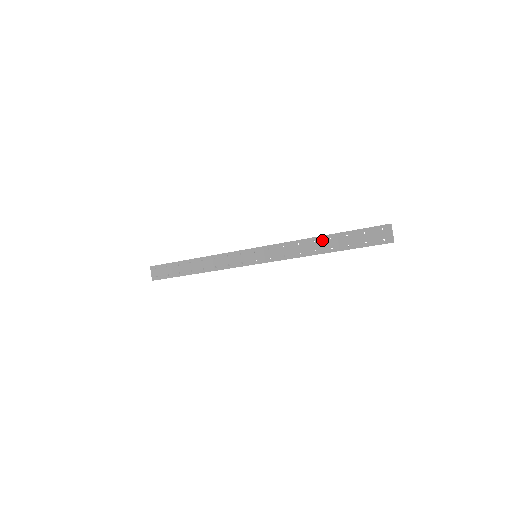
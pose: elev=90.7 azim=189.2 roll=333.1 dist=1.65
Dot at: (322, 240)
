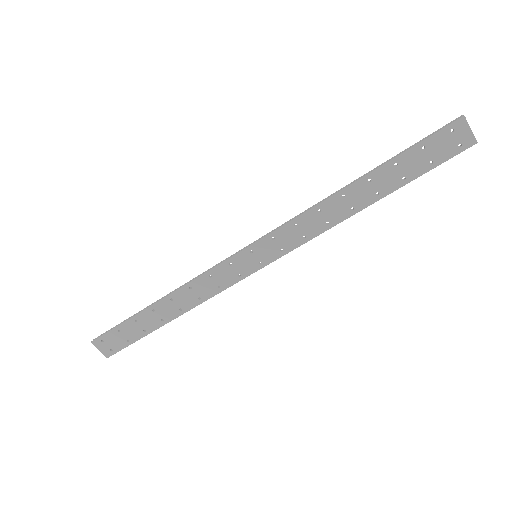
Dot at: (357, 189)
